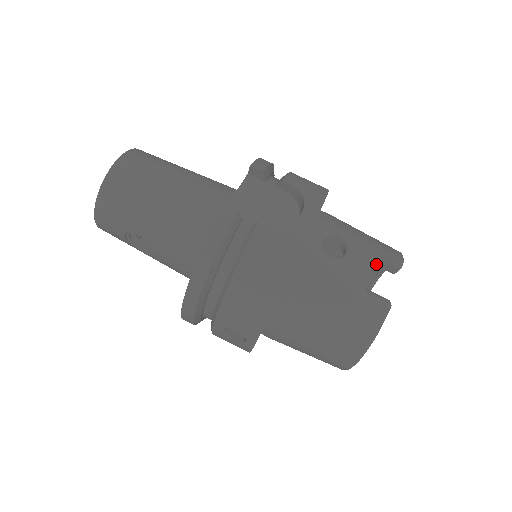
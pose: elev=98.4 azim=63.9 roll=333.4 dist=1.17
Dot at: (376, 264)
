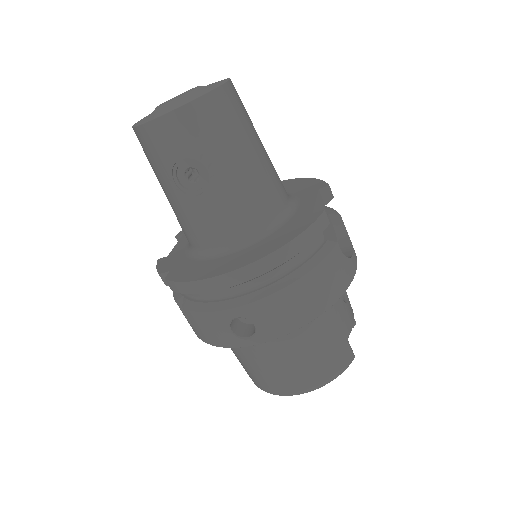
Dot at: occluded
